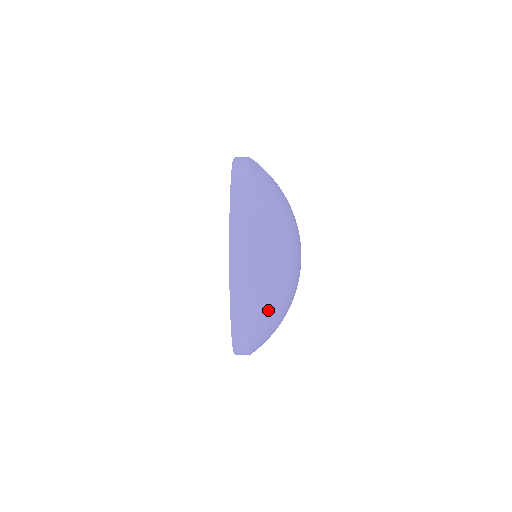
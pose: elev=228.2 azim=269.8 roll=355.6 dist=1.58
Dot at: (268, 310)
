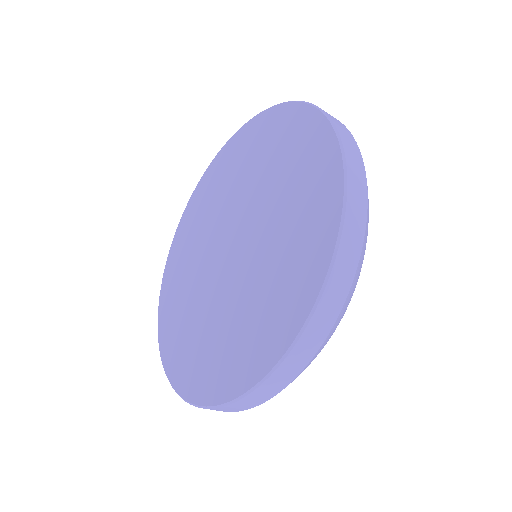
Dot at: occluded
